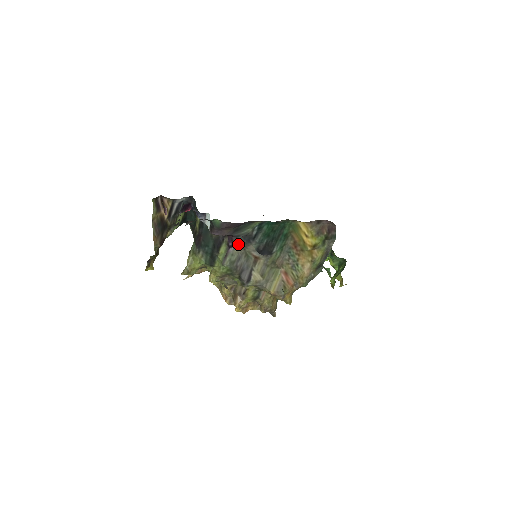
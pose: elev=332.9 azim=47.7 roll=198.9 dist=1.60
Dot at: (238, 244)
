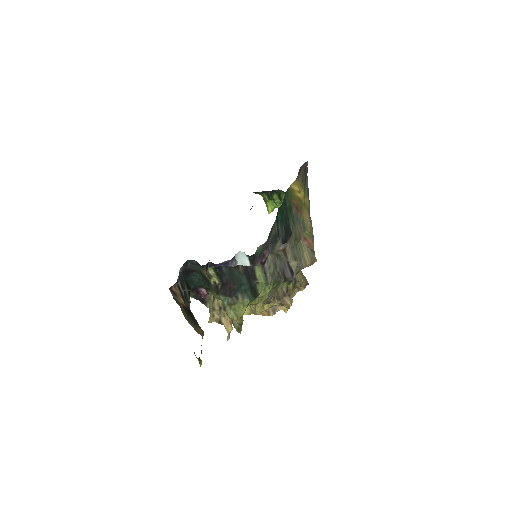
Dot at: (269, 253)
